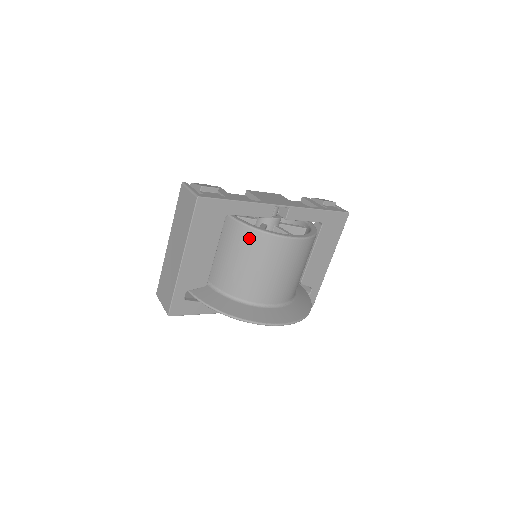
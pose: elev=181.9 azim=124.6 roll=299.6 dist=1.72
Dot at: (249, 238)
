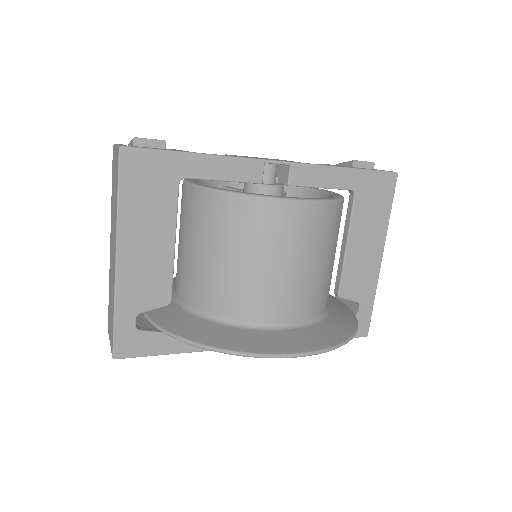
Dot at: (220, 210)
